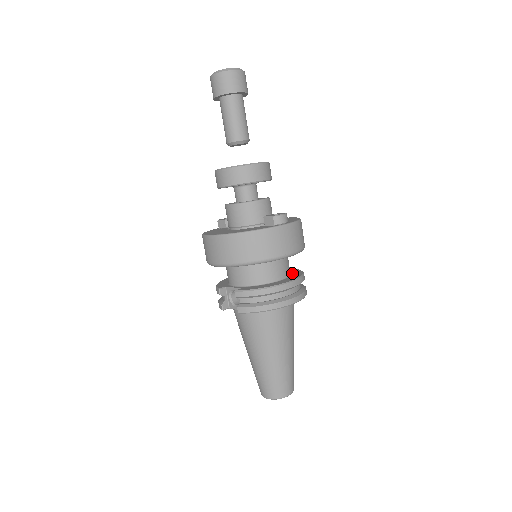
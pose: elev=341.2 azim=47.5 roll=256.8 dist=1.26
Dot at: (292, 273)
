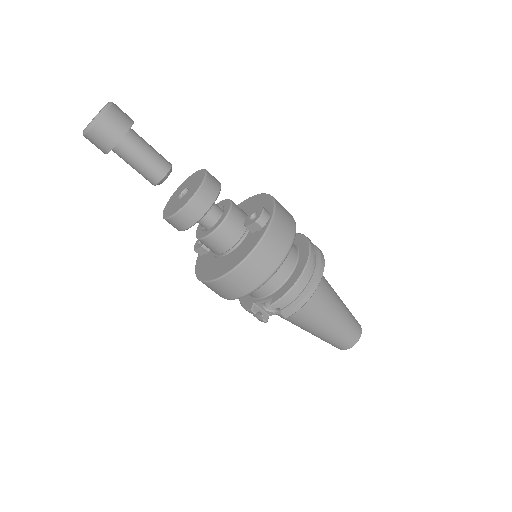
Dot at: (296, 244)
